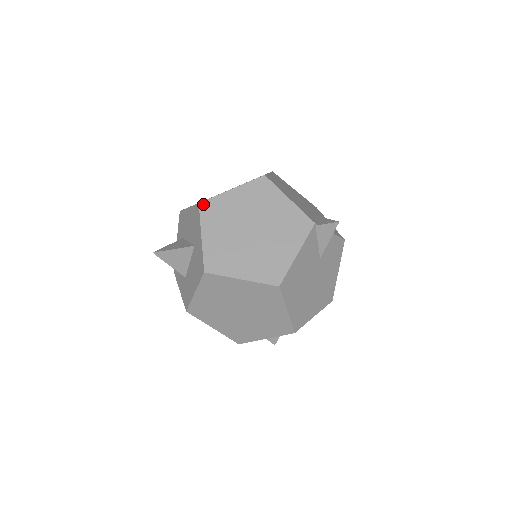
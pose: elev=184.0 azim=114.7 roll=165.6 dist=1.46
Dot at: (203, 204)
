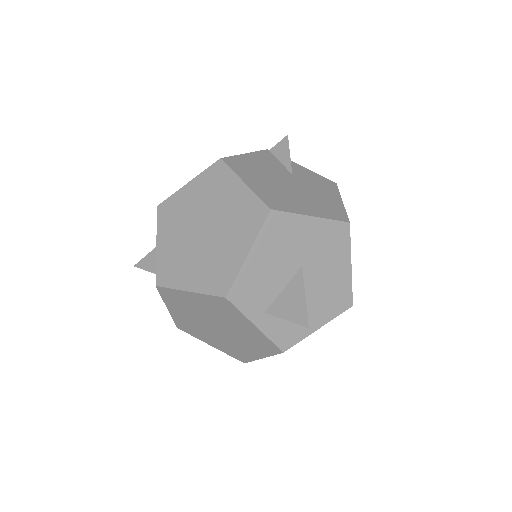
Dot at: occluded
